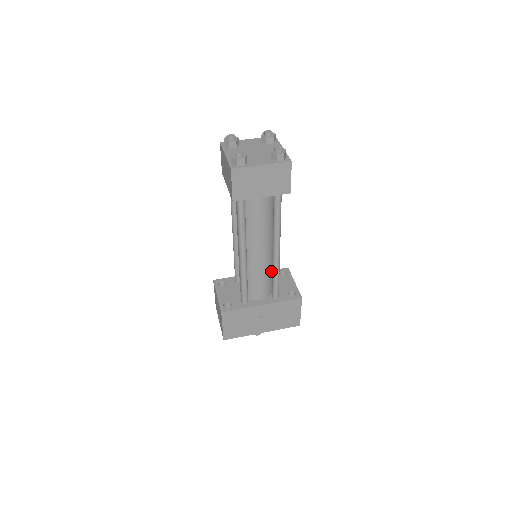
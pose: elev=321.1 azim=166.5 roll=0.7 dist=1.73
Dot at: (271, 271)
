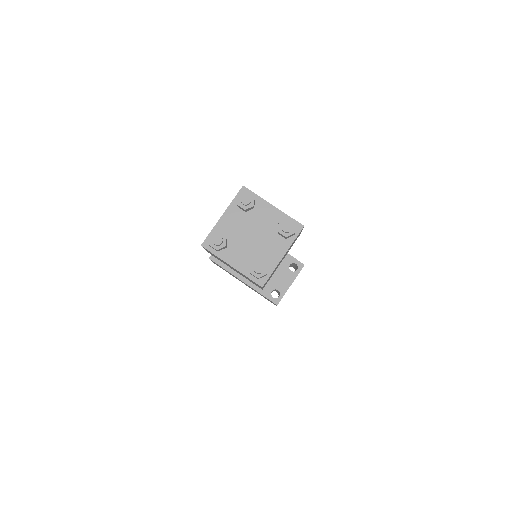
Dot at: occluded
